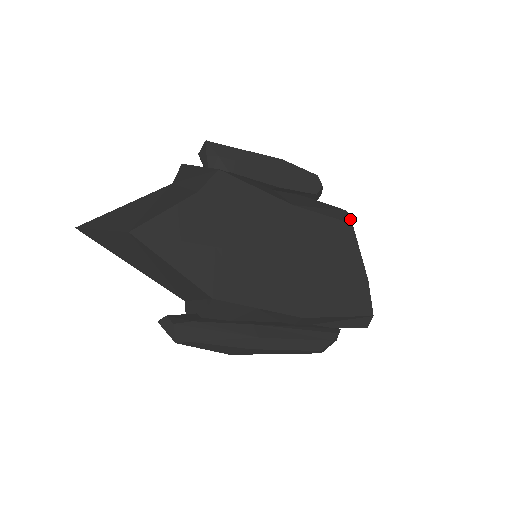
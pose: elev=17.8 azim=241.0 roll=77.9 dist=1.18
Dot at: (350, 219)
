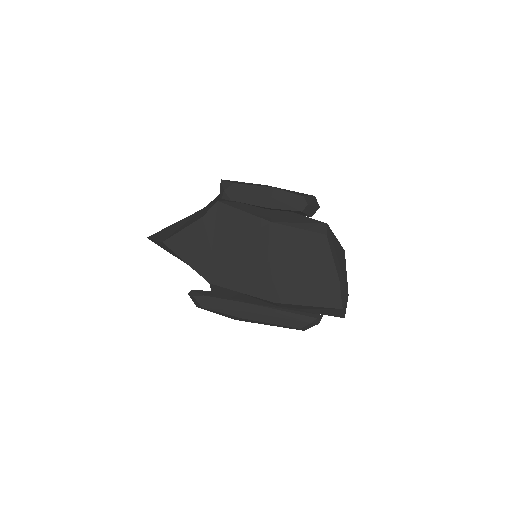
Dot at: (326, 231)
